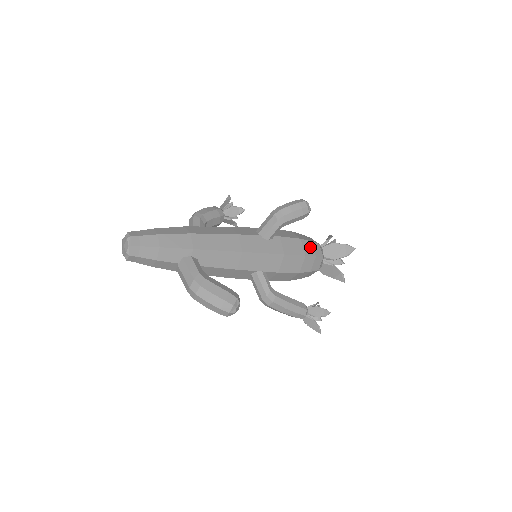
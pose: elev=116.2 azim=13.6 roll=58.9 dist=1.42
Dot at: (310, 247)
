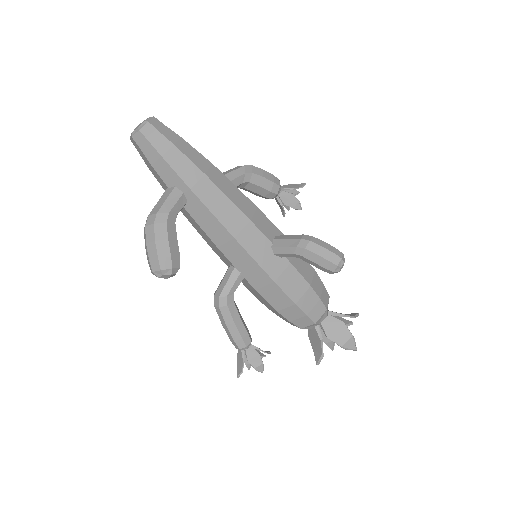
Dot at: (312, 302)
